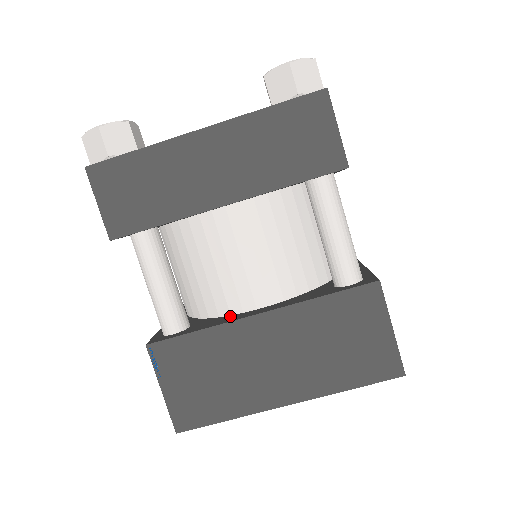
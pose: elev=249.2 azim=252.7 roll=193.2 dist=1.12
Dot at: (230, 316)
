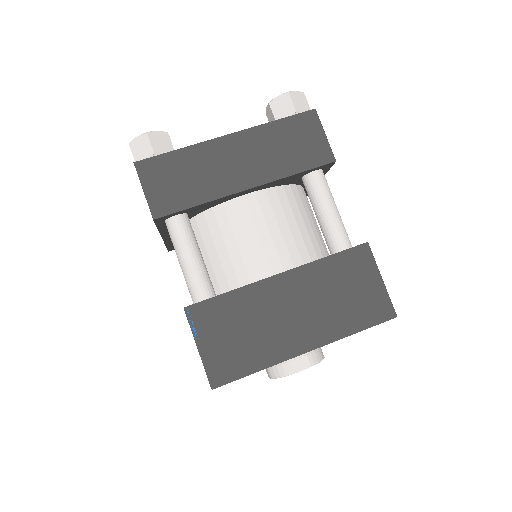
Dot at: occluded
